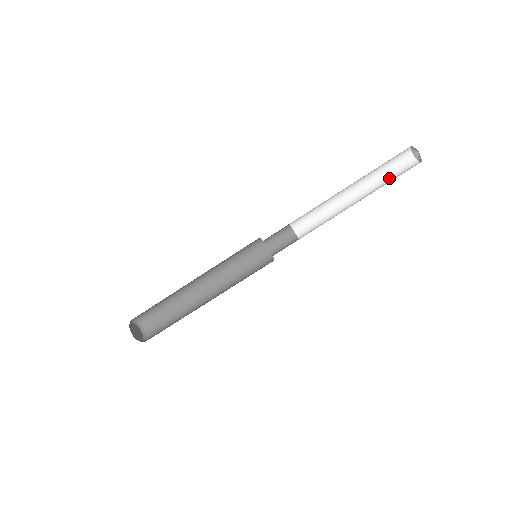
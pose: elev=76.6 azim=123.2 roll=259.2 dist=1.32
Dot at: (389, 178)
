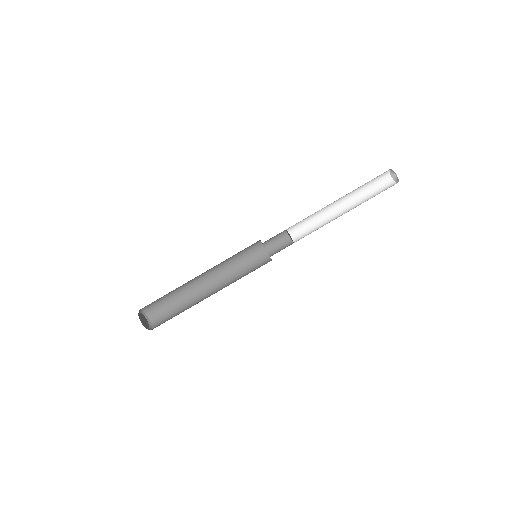
Dot at: (374, 196)
